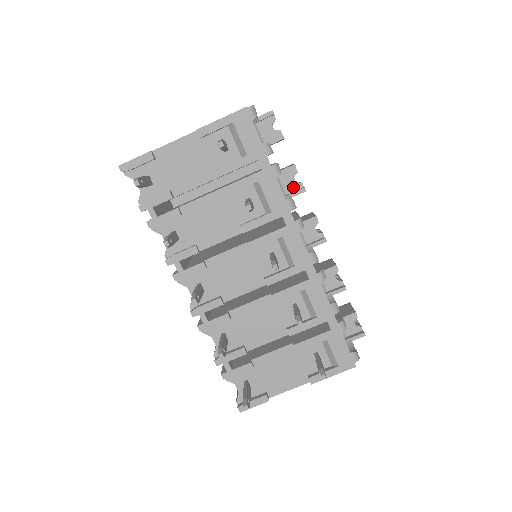
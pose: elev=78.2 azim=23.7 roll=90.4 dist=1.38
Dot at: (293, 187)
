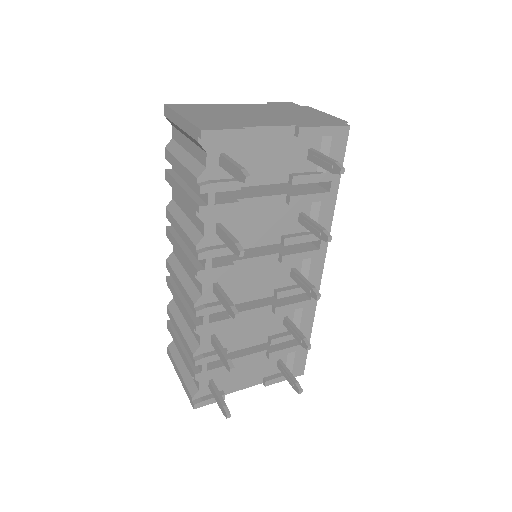
Dot at: occluded
